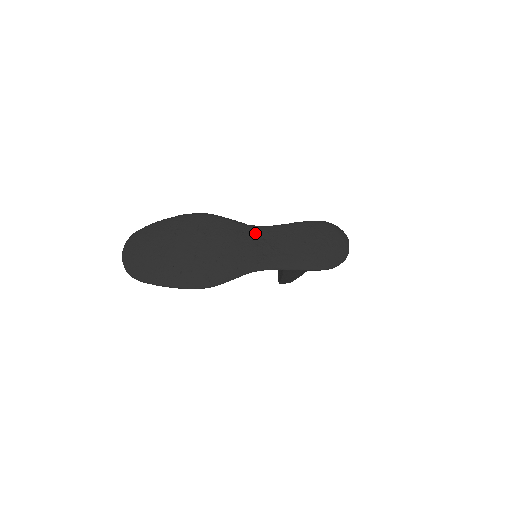
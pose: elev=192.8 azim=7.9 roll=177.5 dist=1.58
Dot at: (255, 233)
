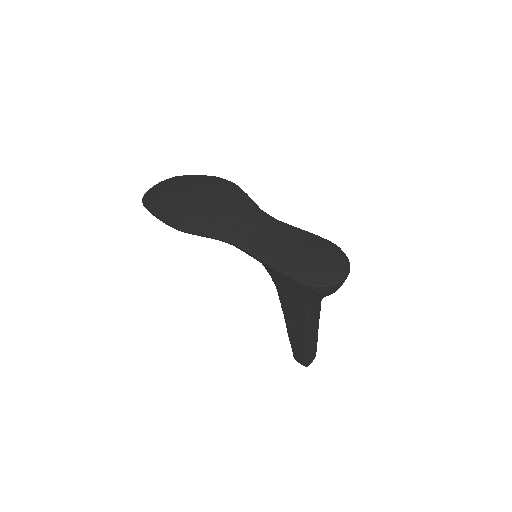
Dot at: (259, 216)
